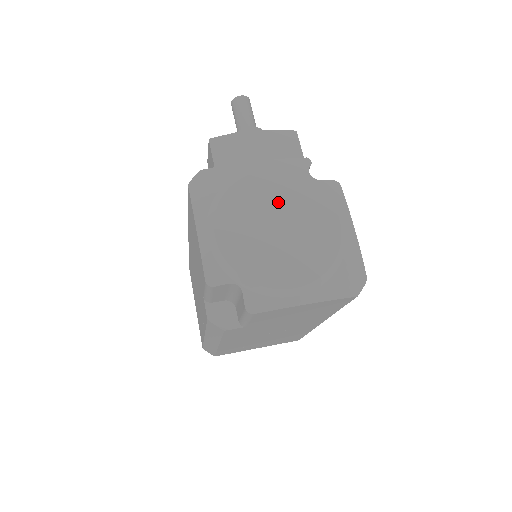
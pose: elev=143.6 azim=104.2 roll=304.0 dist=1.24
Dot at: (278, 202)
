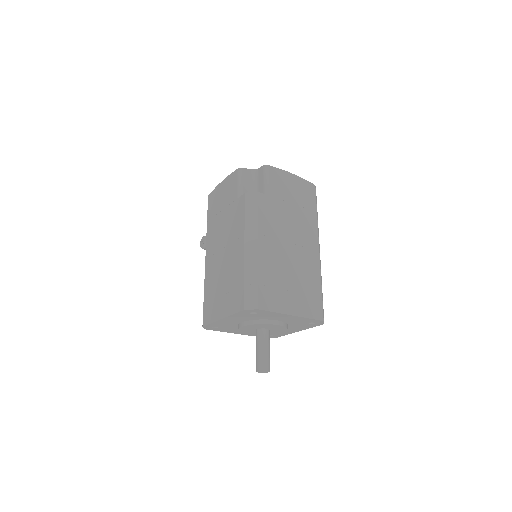
Dot at: occluded
